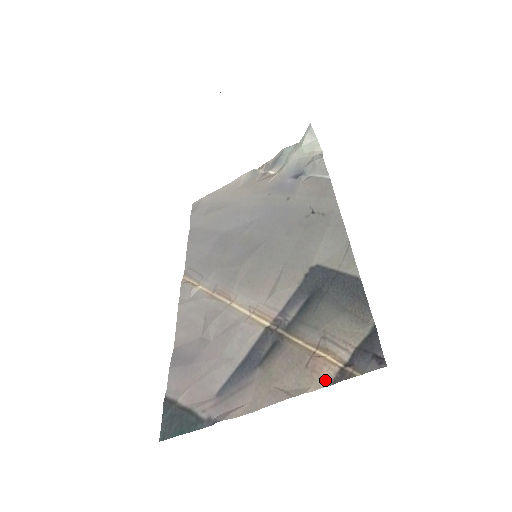
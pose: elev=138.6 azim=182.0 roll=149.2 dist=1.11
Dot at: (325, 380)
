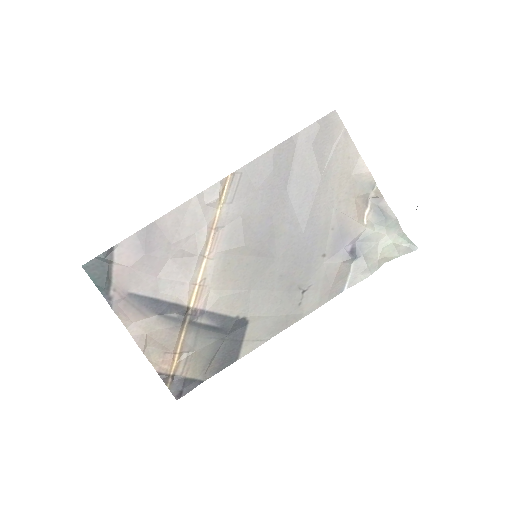
Dot at: (159, 369)
